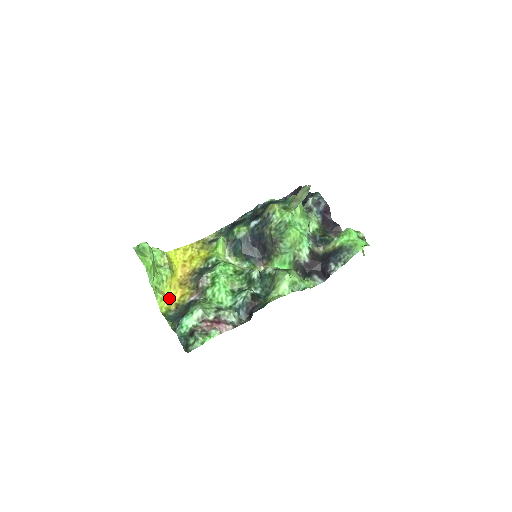
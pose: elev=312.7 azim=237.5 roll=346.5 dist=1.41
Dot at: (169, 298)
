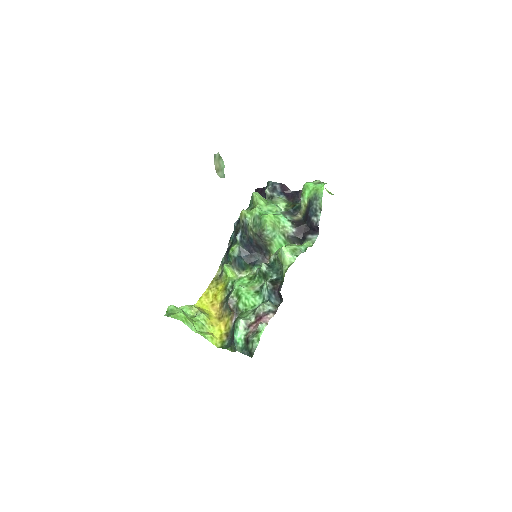
Dot at: (217, 334)
